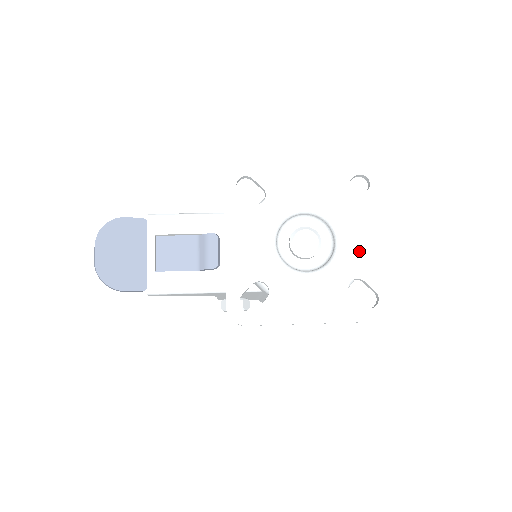
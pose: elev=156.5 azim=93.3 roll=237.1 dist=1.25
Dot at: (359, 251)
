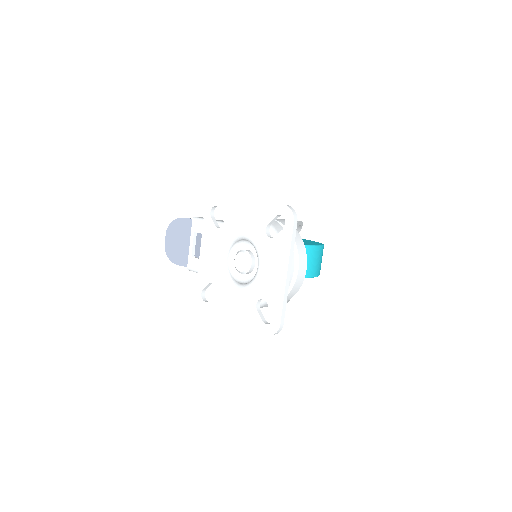
Dot at: (268, 278)
